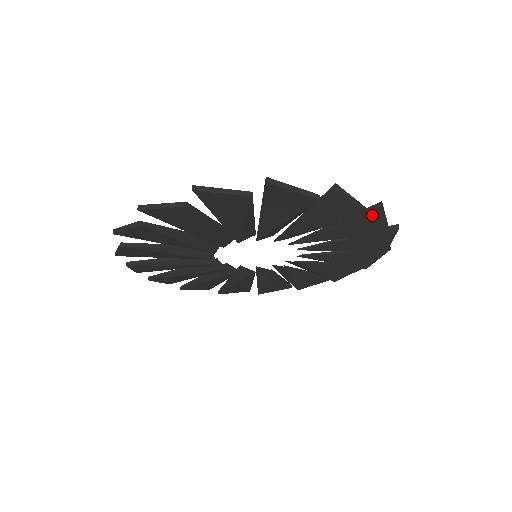
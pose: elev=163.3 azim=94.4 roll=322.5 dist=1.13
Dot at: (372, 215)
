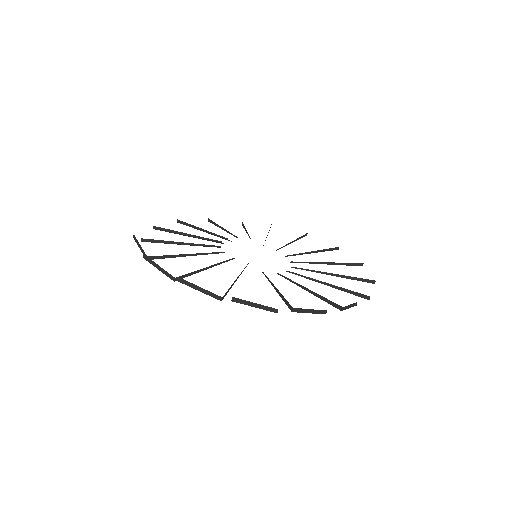
Dot at: (351, 264)
